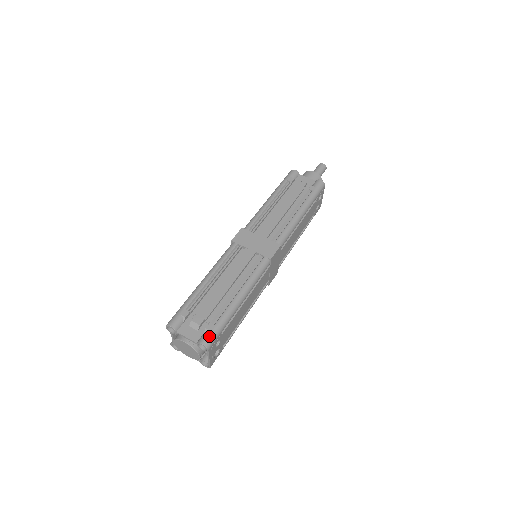
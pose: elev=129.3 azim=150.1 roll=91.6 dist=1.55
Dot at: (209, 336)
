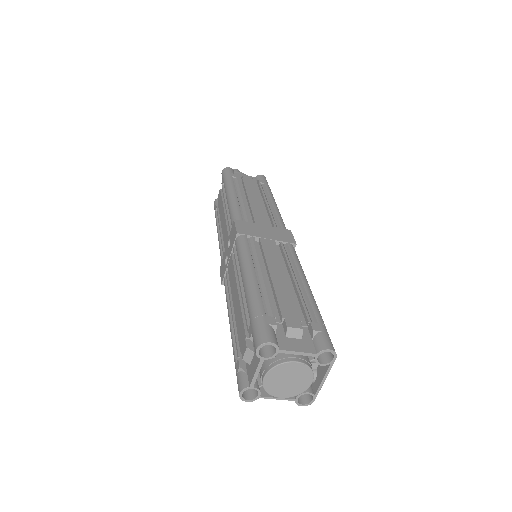
Dot at: (327, 337)
